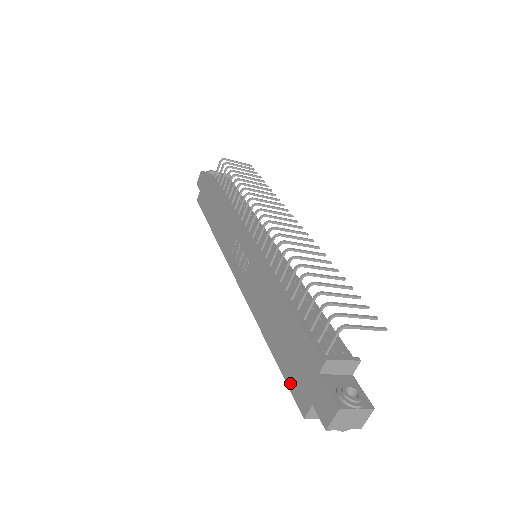
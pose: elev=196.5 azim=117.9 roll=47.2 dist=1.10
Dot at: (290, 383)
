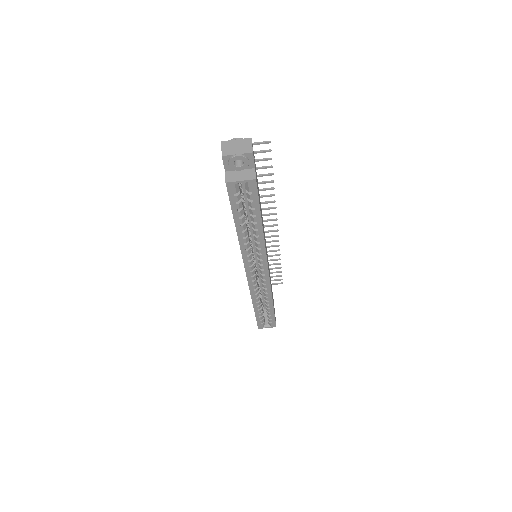
Dot at: (229, 199)
